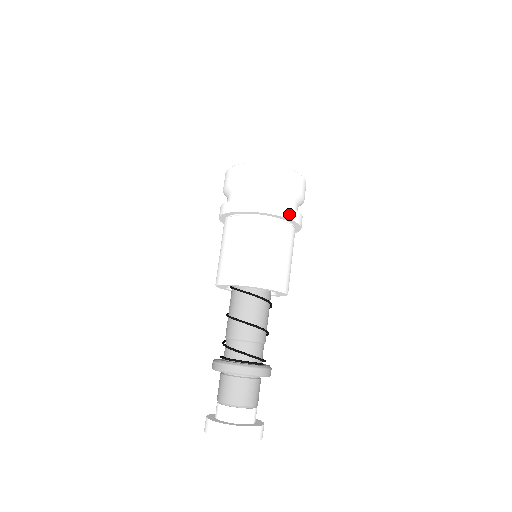
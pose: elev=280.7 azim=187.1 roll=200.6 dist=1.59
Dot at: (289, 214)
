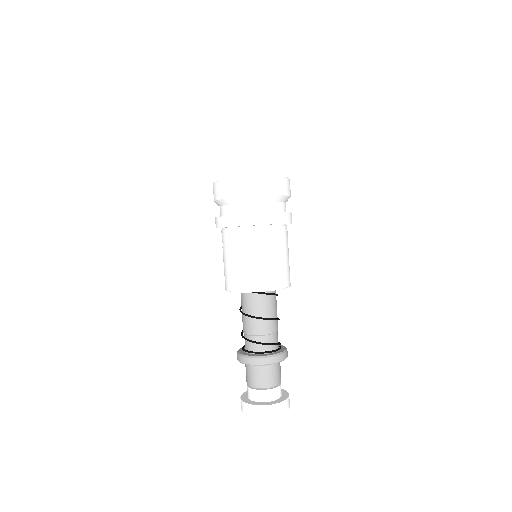
Dot at: (291, 219)
